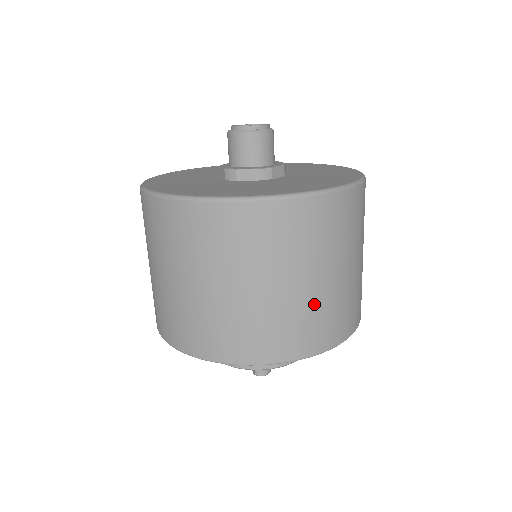
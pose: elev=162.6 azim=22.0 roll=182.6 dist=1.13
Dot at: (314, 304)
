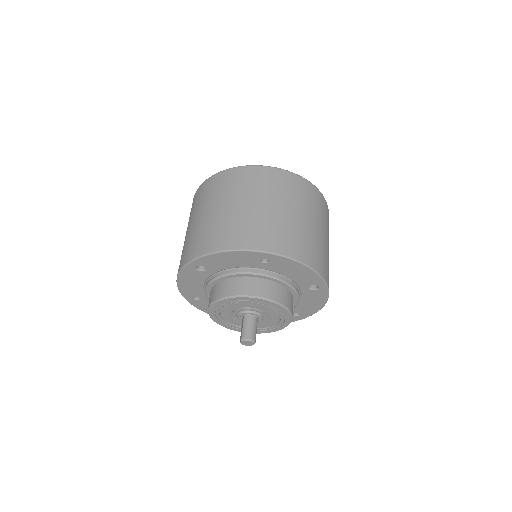
Dot at: (284, 223)
